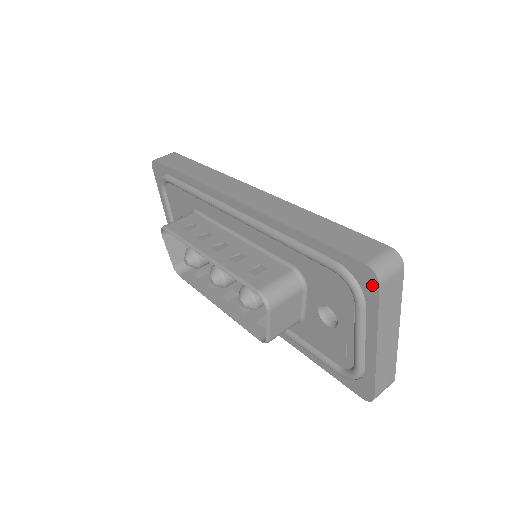
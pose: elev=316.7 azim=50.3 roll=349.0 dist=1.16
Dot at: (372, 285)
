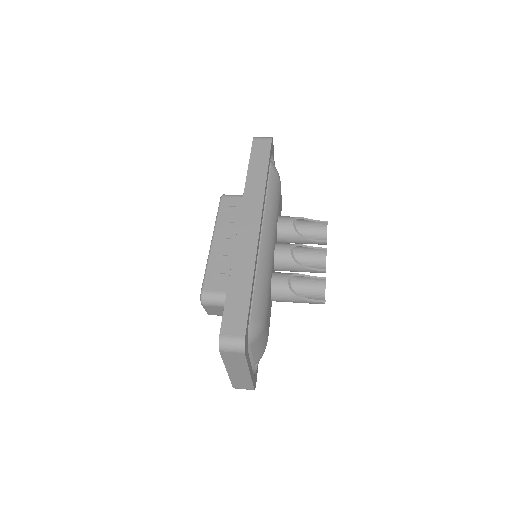
Dot at: occluded
